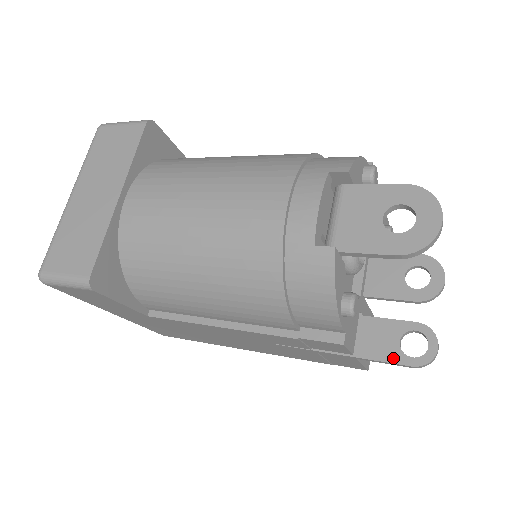
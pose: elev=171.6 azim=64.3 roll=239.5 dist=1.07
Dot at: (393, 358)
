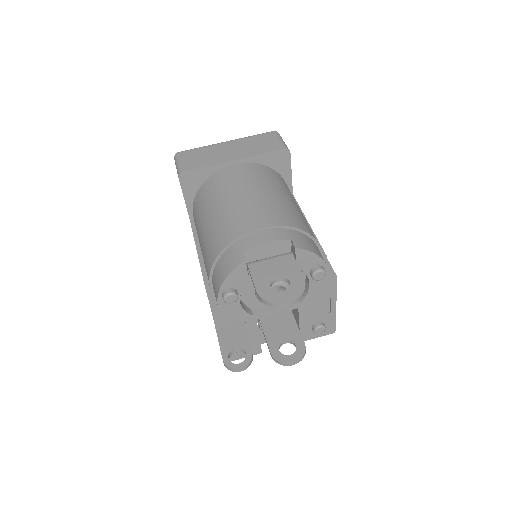
Dot at: (224, 349)
